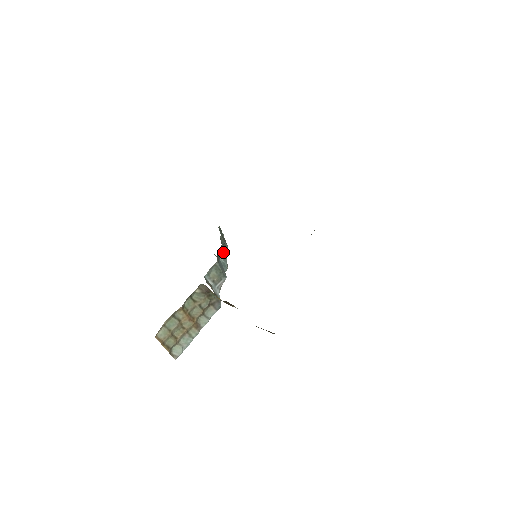
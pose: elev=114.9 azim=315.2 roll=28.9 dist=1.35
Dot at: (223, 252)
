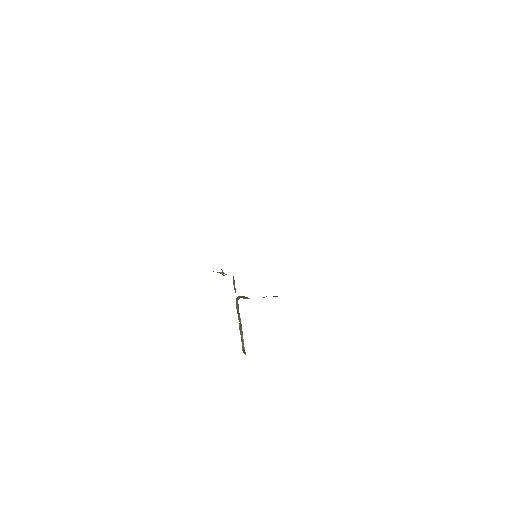
Dot at: occluded
